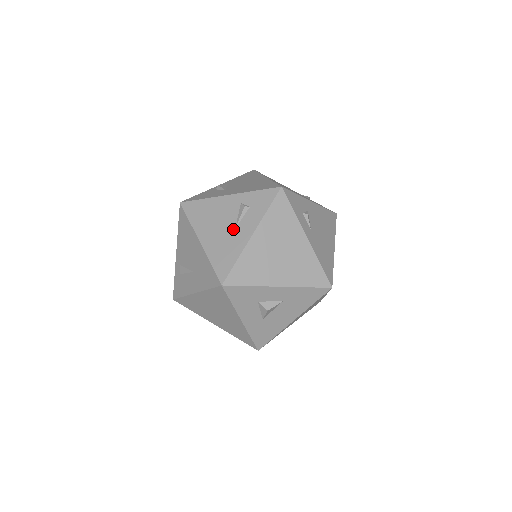
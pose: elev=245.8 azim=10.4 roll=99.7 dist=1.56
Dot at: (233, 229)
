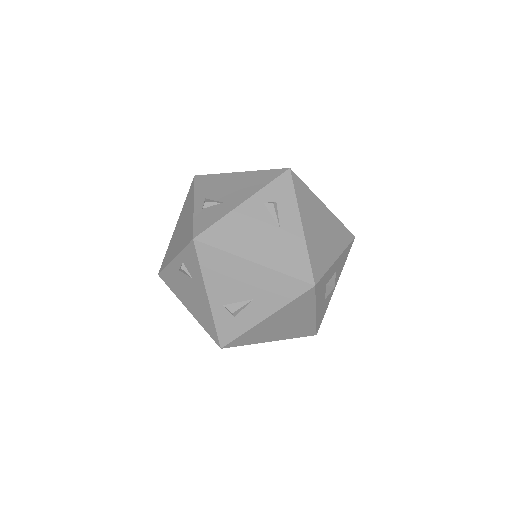
Dot at: (279, 230)
